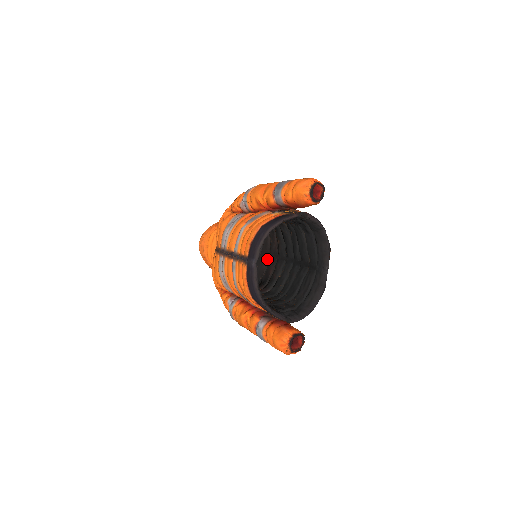
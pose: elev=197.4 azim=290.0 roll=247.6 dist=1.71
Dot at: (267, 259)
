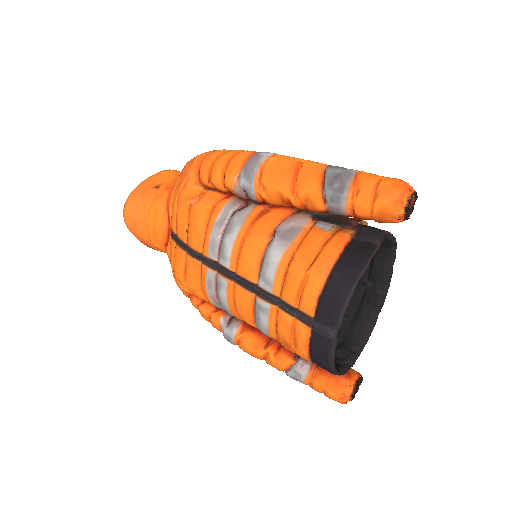
Dot at: occluded
